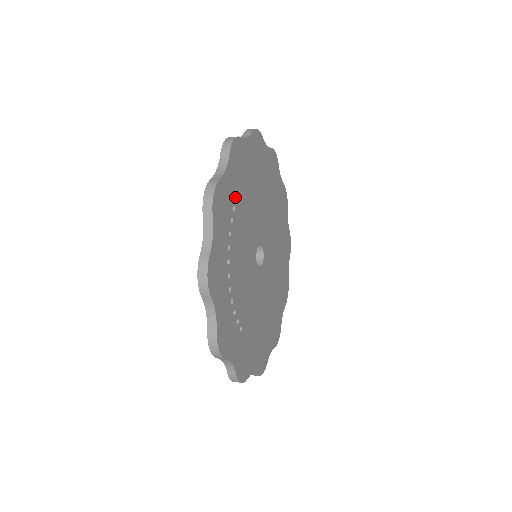
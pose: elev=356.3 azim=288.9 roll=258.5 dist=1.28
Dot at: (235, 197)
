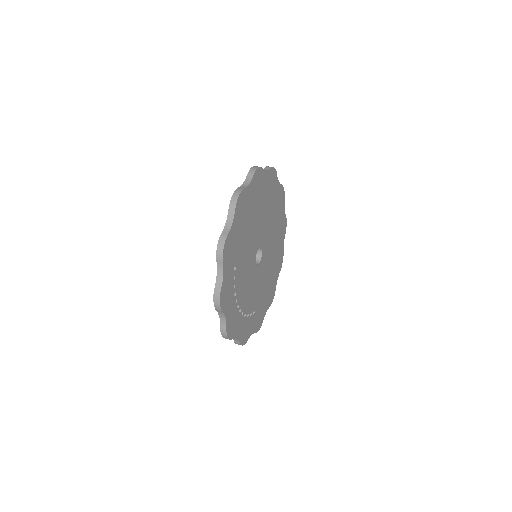
Dot at: (233, 271)
